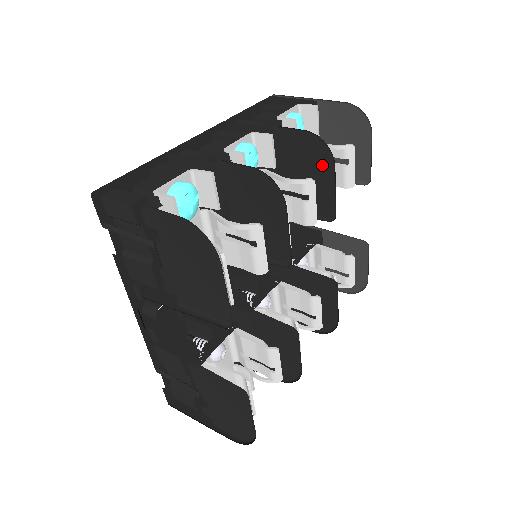
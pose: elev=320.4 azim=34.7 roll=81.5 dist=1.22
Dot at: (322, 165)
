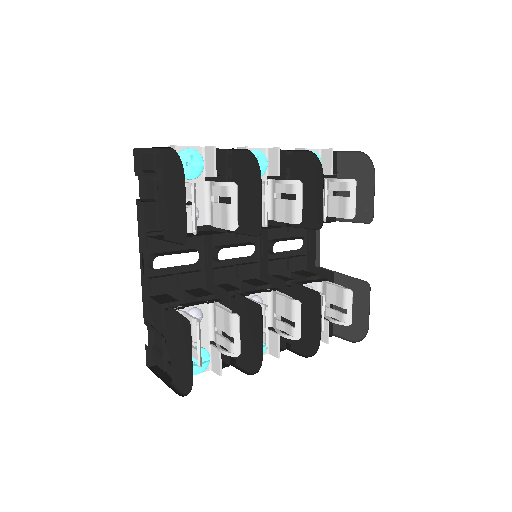
Dot at: (316, 179)
